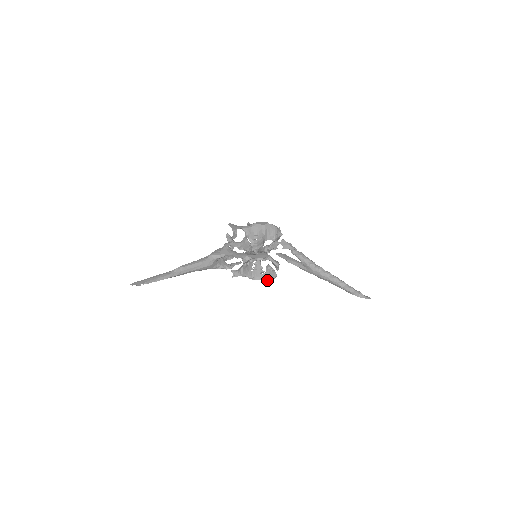
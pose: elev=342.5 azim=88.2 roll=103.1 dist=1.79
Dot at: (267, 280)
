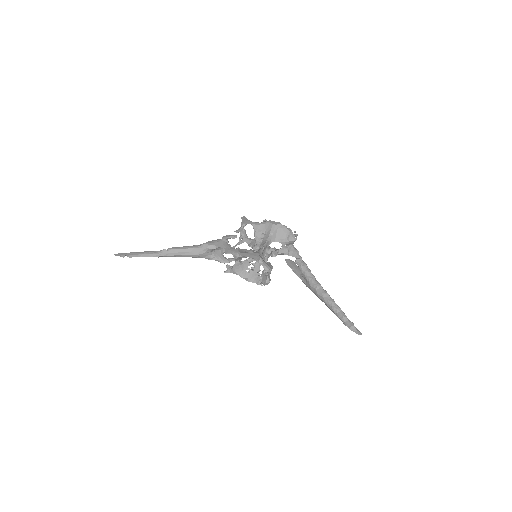
Dot at: (259, 284)
